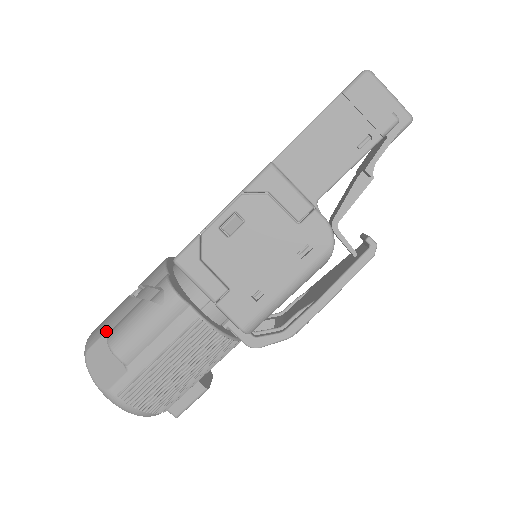
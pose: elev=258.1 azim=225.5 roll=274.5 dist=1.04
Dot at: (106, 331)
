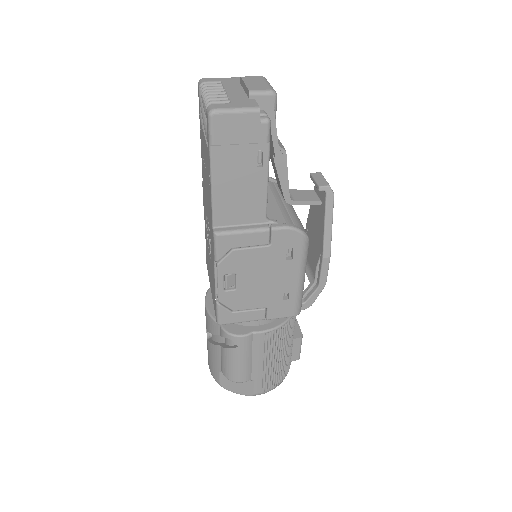
Dot at: (219, 371)
